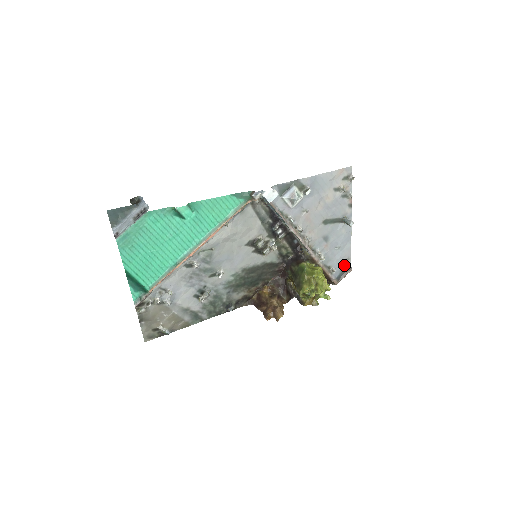
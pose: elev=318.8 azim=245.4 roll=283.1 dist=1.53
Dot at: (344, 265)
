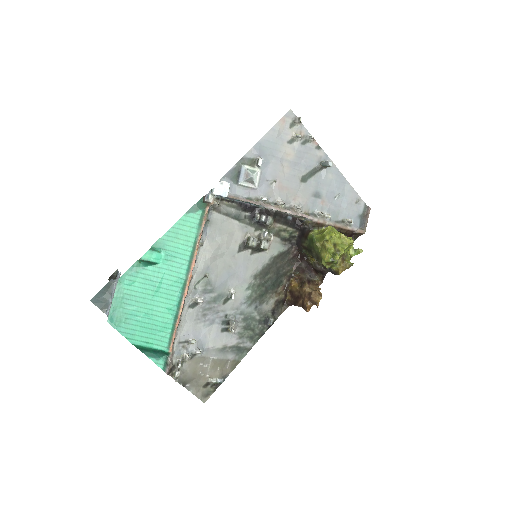
Dot at: (358, 209)
